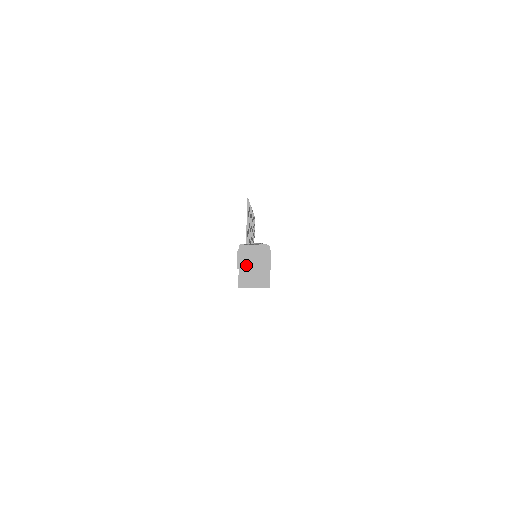
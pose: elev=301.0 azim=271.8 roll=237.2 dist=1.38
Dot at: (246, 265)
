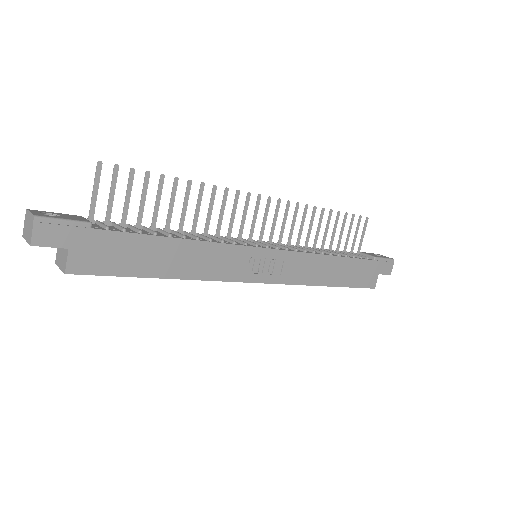
Dot at: (25, 234)
